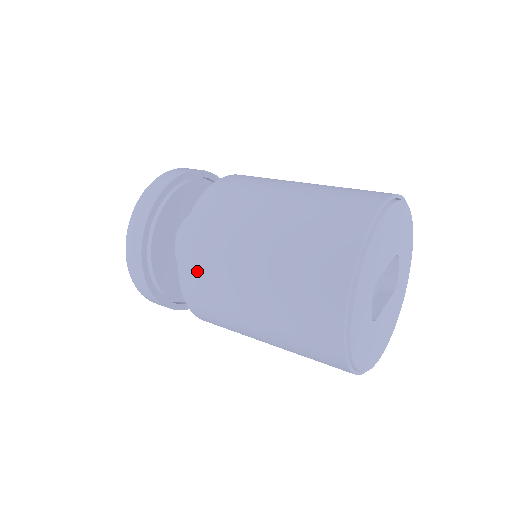
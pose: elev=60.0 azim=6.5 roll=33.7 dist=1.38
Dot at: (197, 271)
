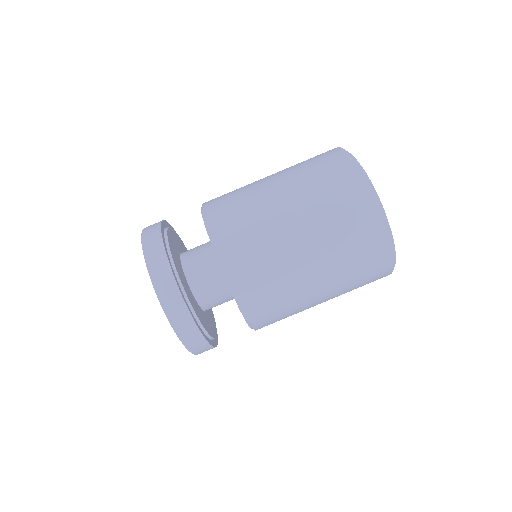
Dot at: (268, 310)
